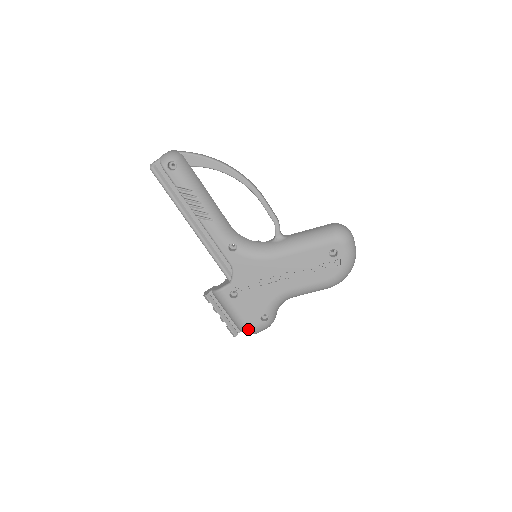
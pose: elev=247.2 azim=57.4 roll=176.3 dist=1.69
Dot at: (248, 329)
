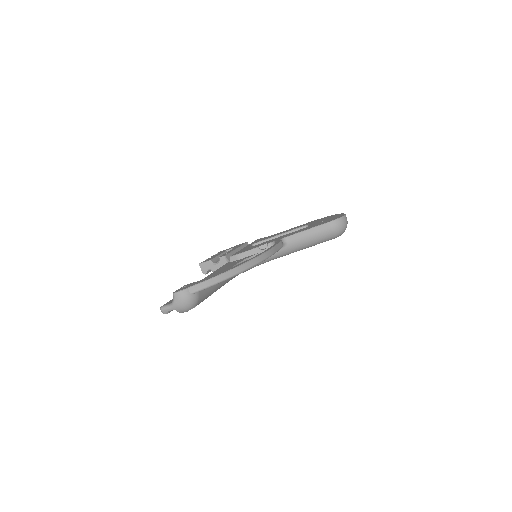
Dot at: occluded
